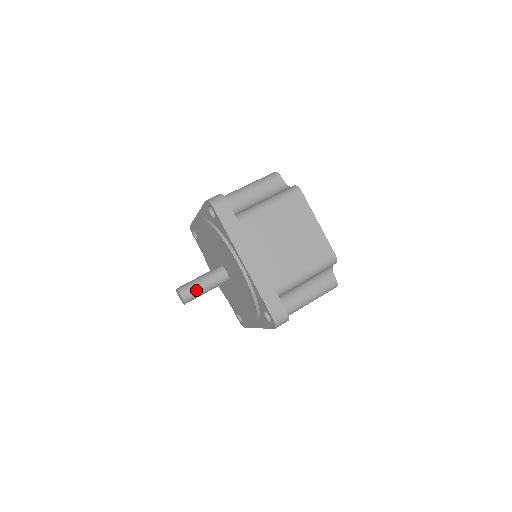
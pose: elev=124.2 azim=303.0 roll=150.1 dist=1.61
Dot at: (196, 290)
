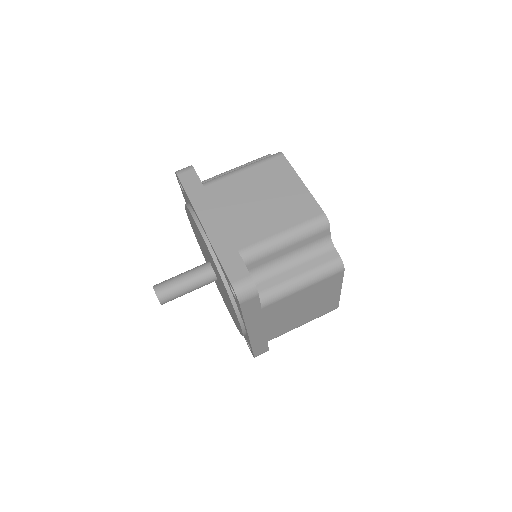
Dot at: (173, 285)
